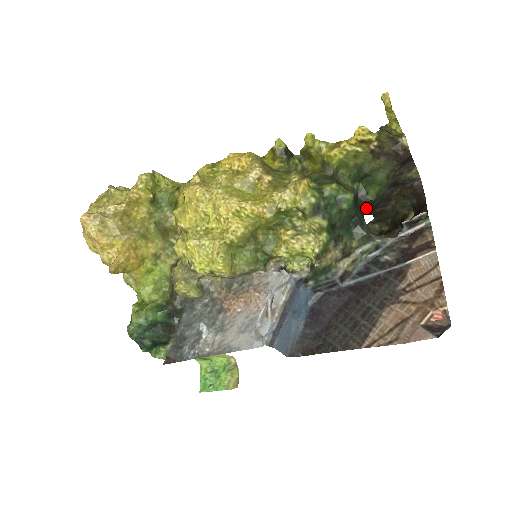
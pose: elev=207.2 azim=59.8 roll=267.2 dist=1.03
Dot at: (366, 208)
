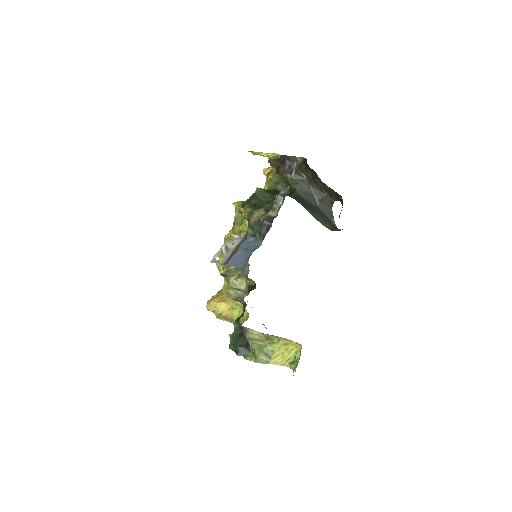
Dot at: (296, 194)
